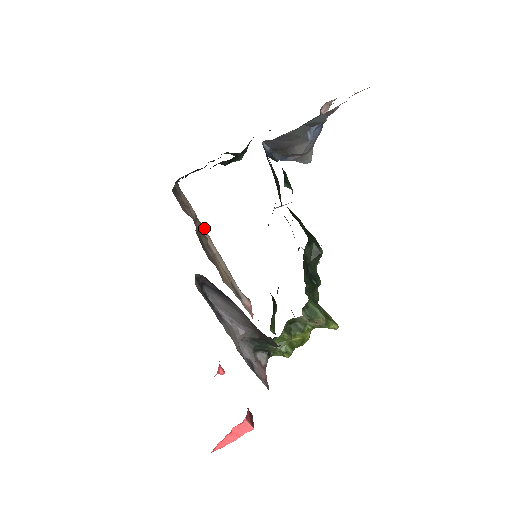
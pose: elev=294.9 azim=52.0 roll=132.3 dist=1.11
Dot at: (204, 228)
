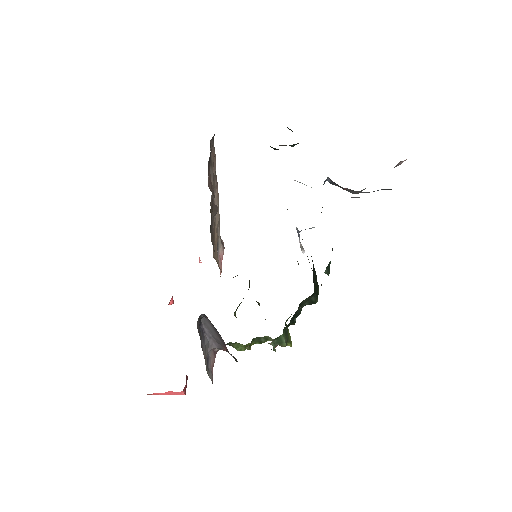
Dot at: (217, 182)
